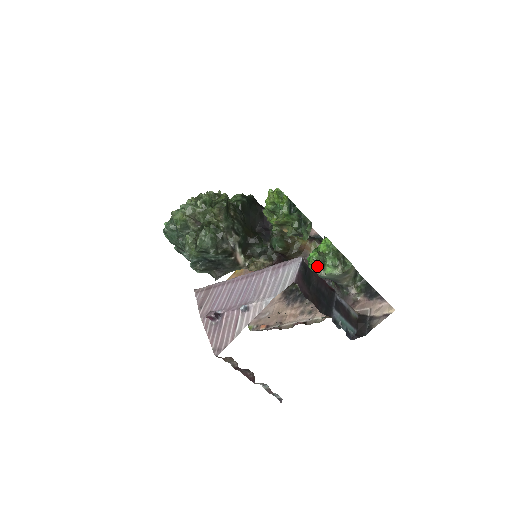
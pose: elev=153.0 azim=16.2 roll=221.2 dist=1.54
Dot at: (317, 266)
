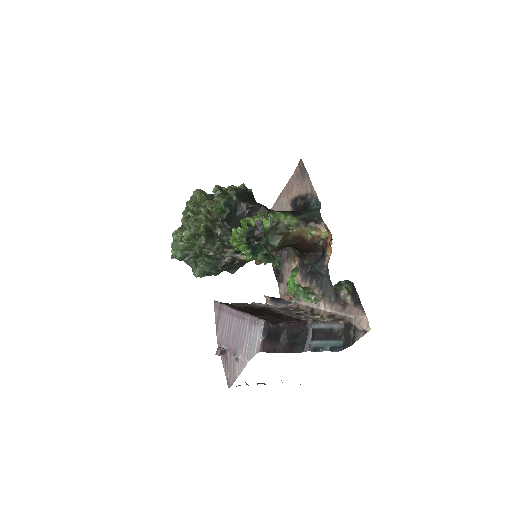
Dot at: (295, 294)
